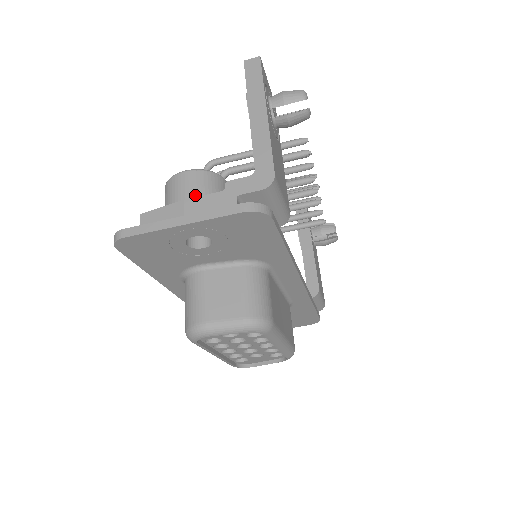
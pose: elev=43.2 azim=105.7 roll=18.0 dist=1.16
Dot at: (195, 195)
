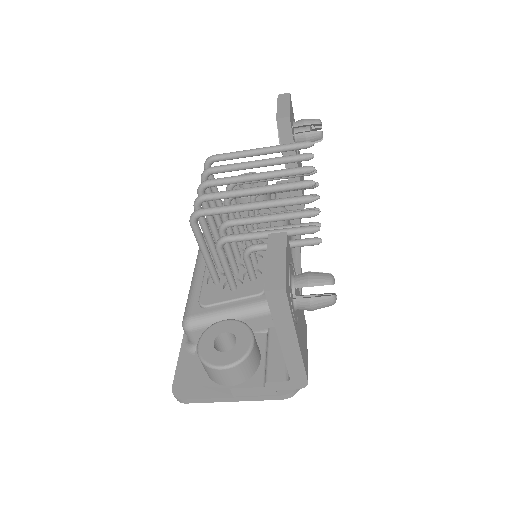
Dot at: (237, 382)
